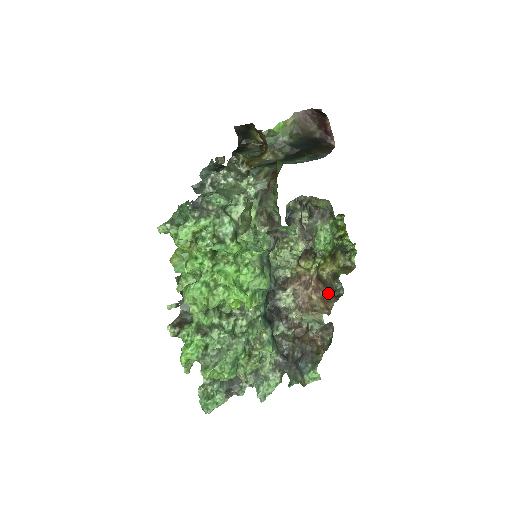
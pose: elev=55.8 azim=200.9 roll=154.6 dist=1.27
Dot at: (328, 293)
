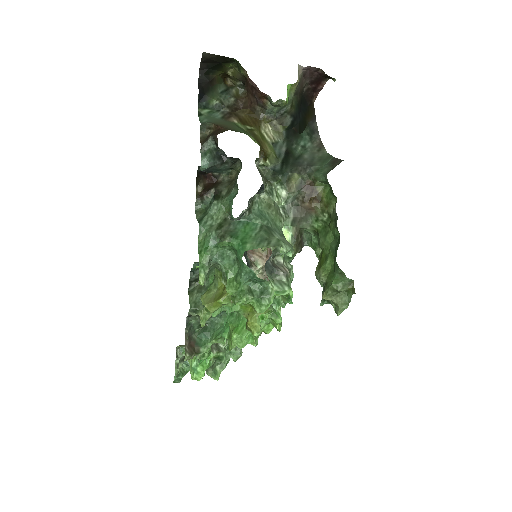
Dot at: occluded
